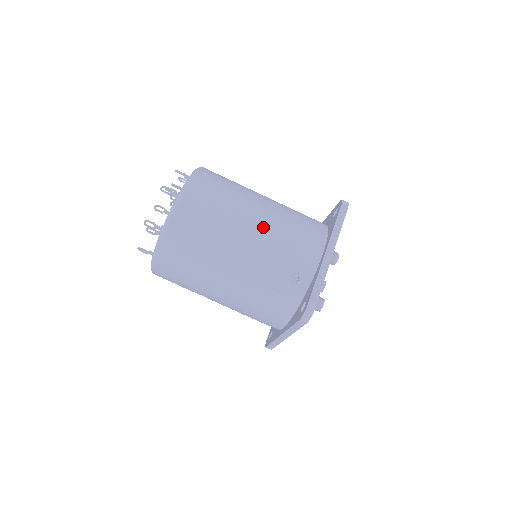
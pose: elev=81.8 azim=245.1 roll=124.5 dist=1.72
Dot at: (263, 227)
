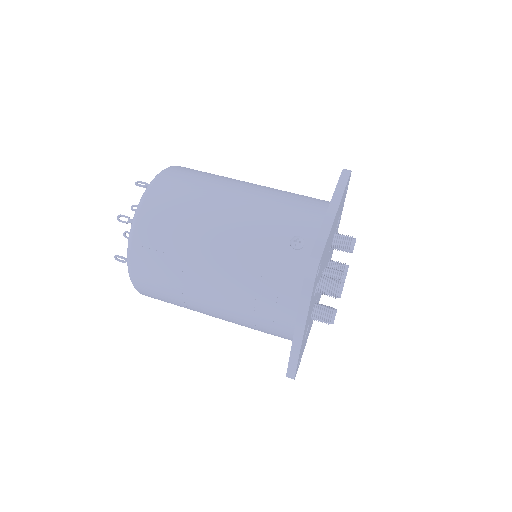
Dot at: (250, 197)
